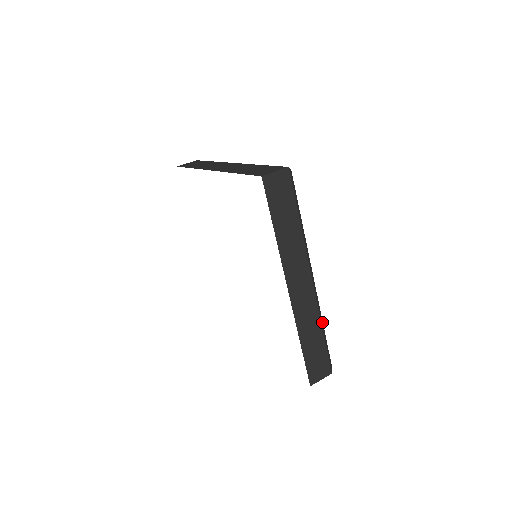
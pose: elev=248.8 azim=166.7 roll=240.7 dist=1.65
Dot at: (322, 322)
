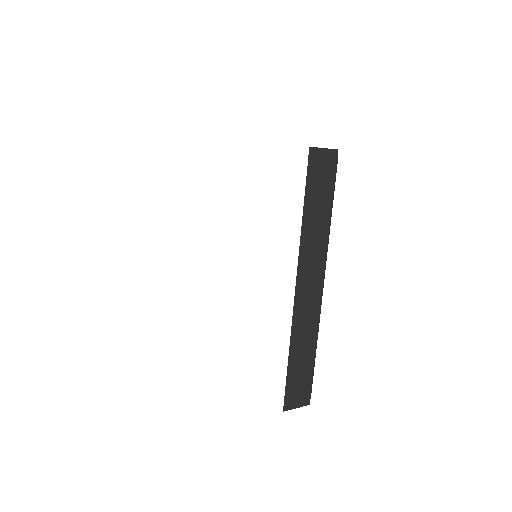
Dot at: occluded
